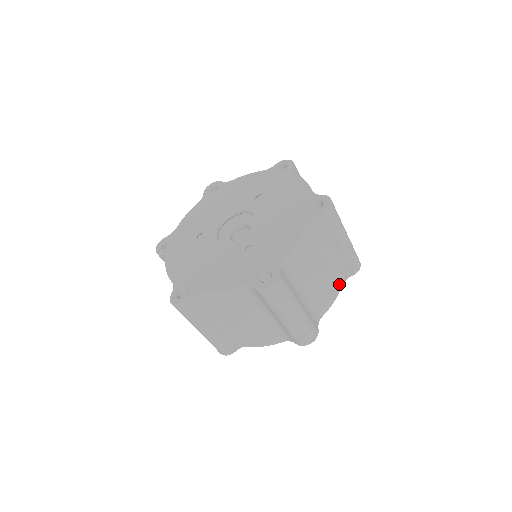
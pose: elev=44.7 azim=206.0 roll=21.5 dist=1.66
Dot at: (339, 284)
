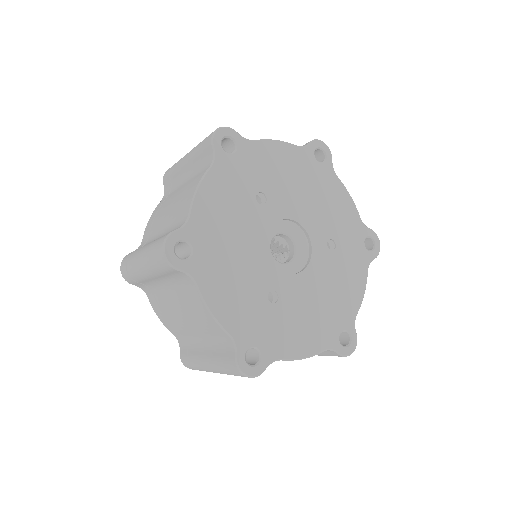
Dot at: occluded
